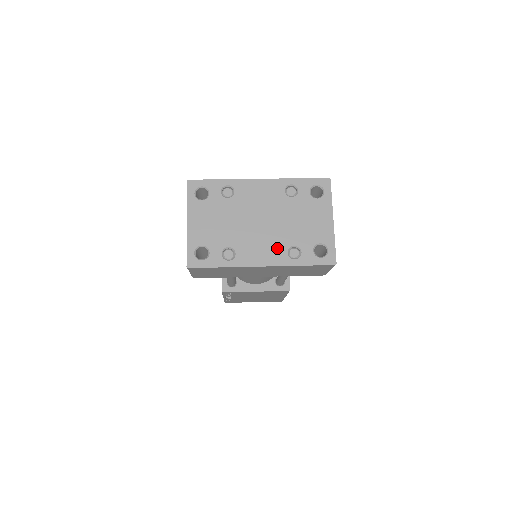
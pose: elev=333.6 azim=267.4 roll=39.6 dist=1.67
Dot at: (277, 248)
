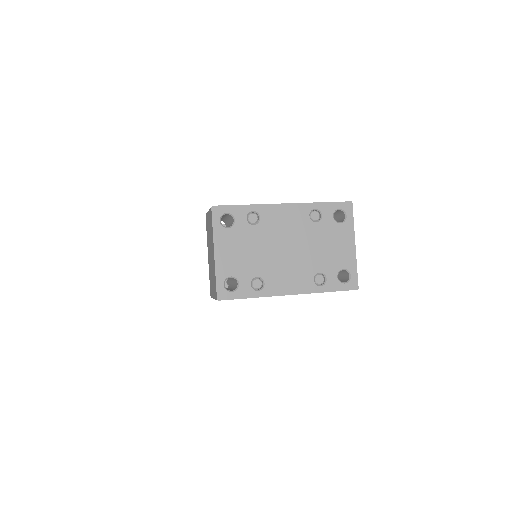
Dot at: (304, 276)
